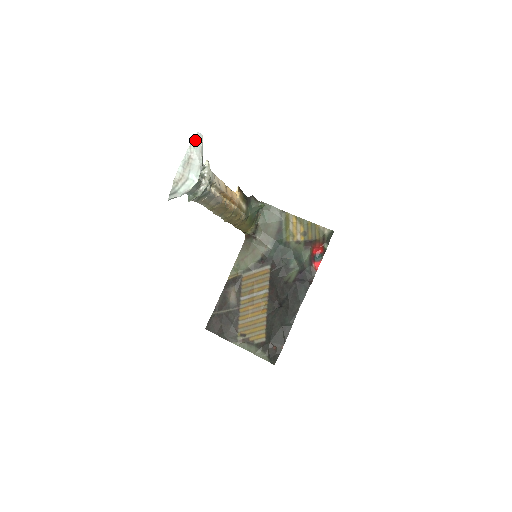
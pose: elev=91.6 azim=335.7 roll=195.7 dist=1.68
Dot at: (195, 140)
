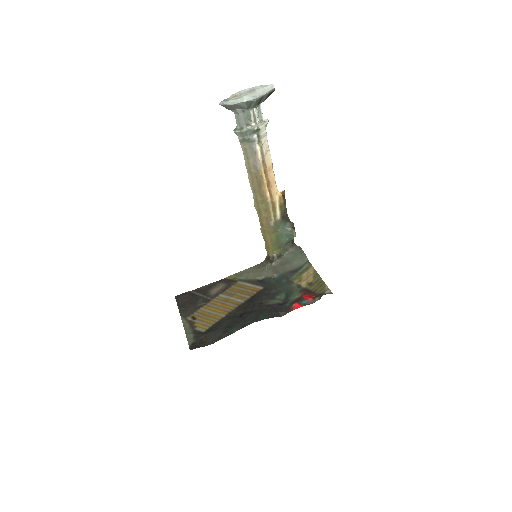
Dot at: (267, 86)
